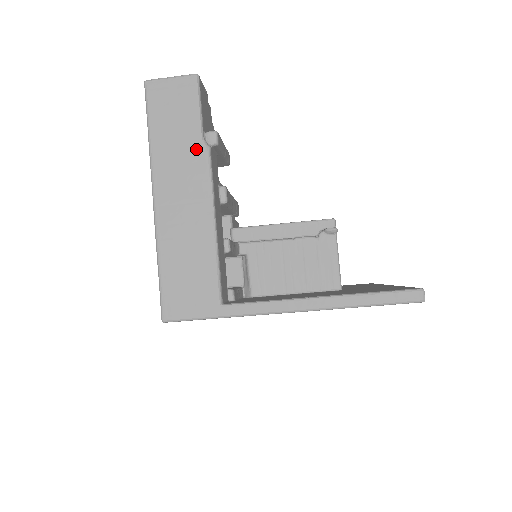
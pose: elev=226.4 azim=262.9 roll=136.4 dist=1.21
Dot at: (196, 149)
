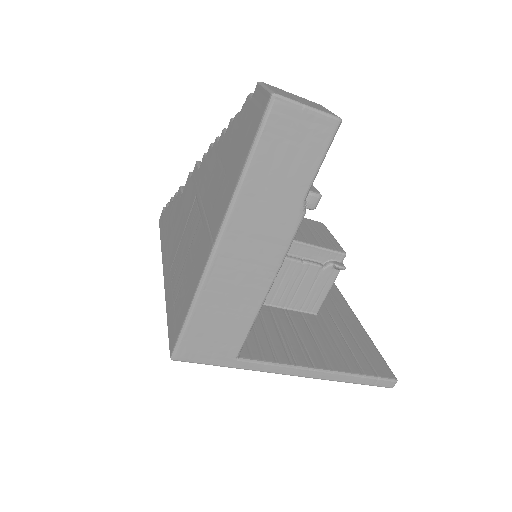
Dot at: (291, 211)
